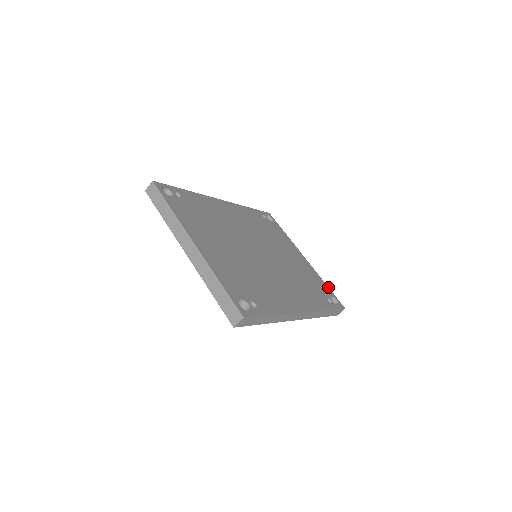
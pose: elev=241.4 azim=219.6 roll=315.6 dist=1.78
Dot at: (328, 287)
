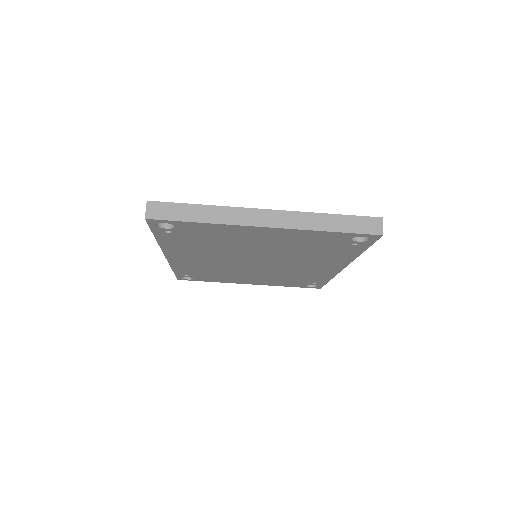
Dot at: occluded
